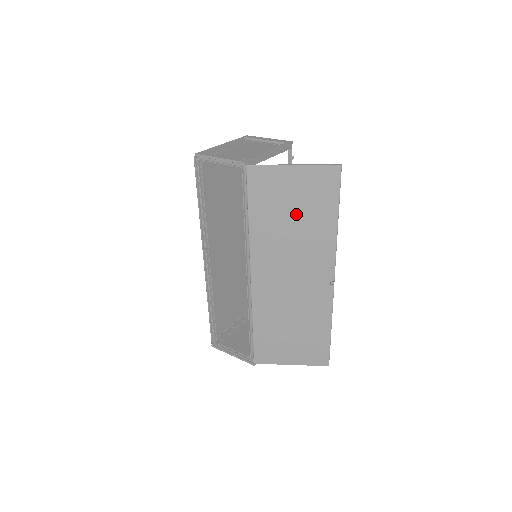
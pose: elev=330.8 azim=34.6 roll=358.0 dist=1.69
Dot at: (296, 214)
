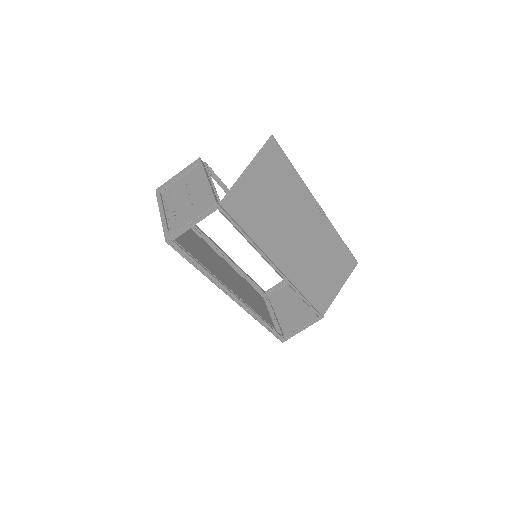
Dot at: (273, 198)
